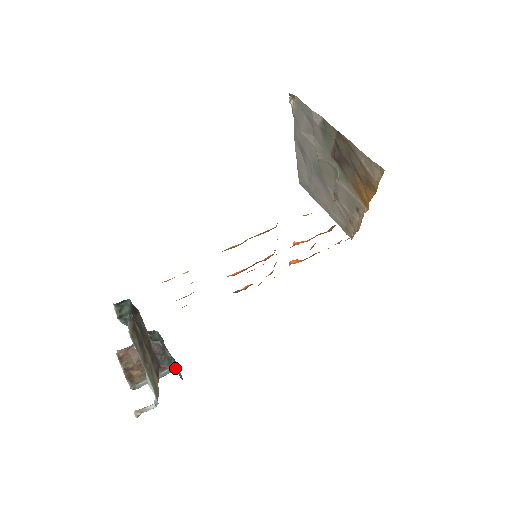
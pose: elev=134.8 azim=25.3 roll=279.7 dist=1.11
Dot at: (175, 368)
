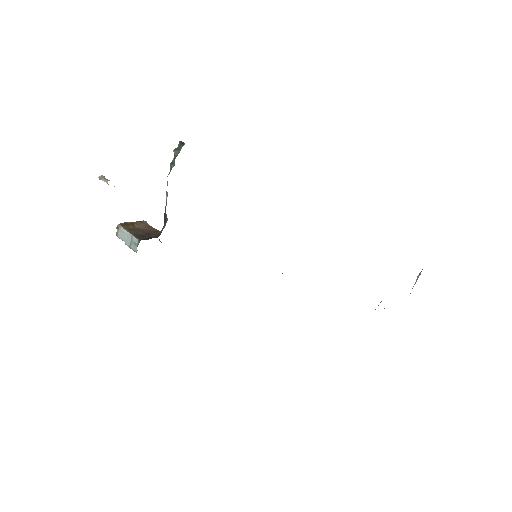
Dot at: occluded
